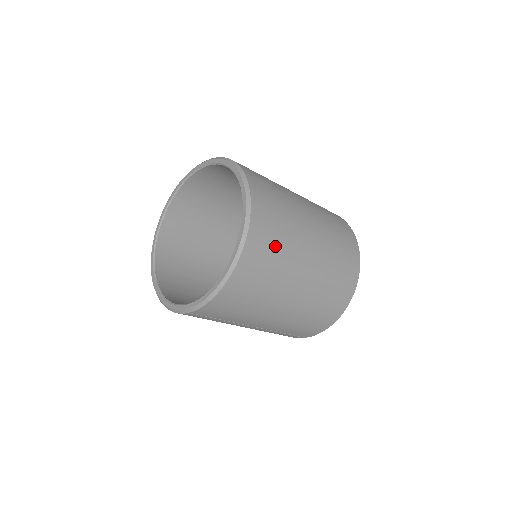
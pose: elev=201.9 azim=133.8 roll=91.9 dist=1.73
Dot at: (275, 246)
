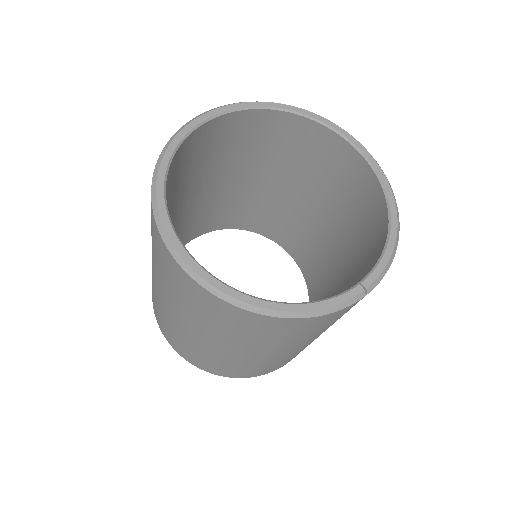
Dot at: occluded
